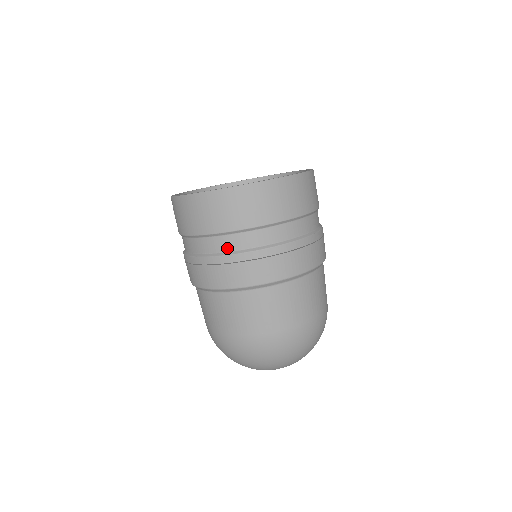
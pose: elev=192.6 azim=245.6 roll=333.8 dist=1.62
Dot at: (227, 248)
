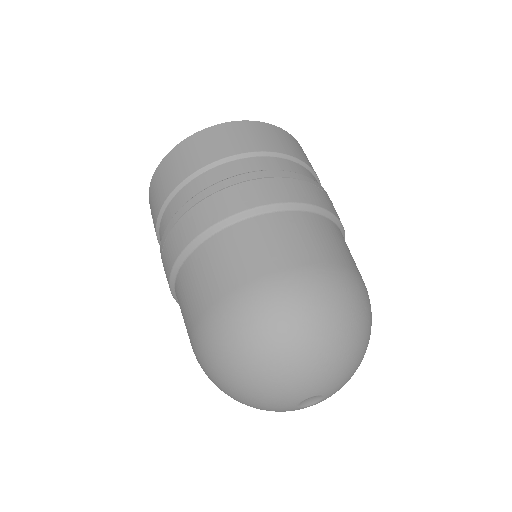
Dot at: (206, 184)
